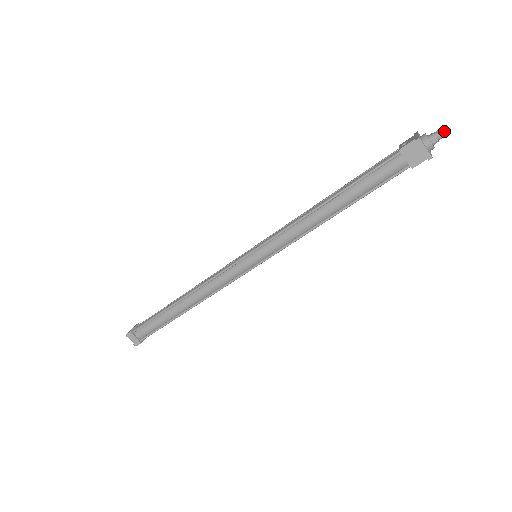
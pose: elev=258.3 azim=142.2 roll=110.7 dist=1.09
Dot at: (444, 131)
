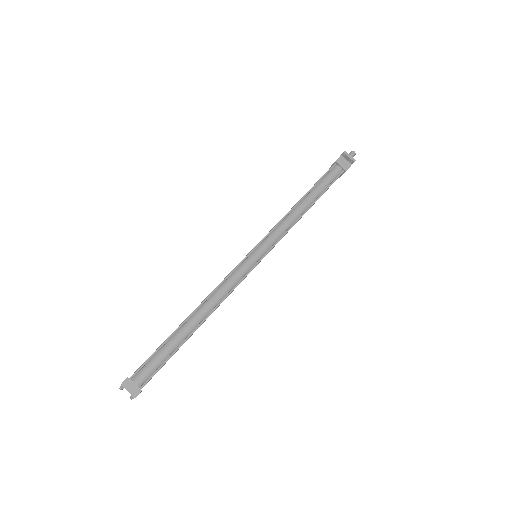
Dot at: (353, 153)
